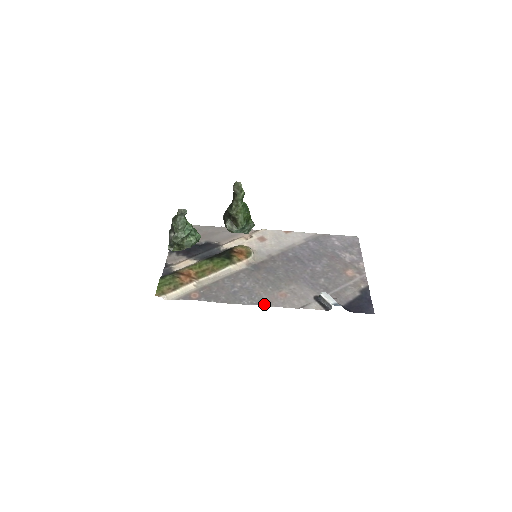
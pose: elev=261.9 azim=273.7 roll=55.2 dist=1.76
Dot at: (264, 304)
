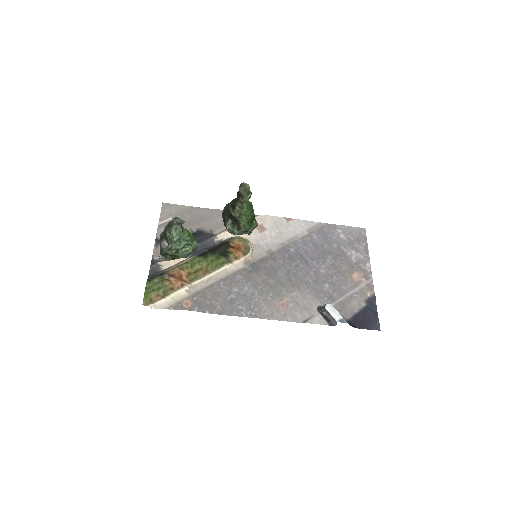
Dot at: (264, 317)
